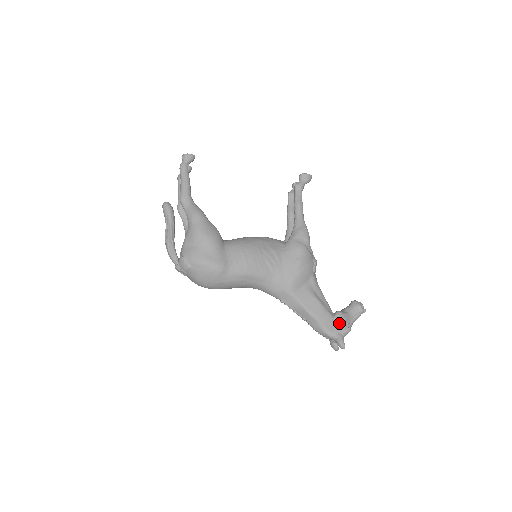
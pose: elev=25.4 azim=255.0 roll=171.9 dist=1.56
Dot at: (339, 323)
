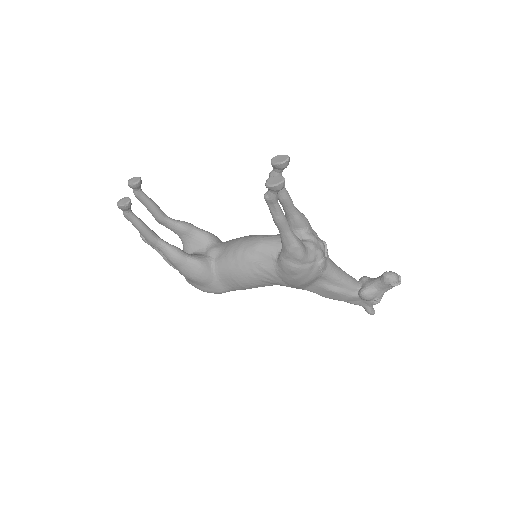
Dot at: (364, 300)
